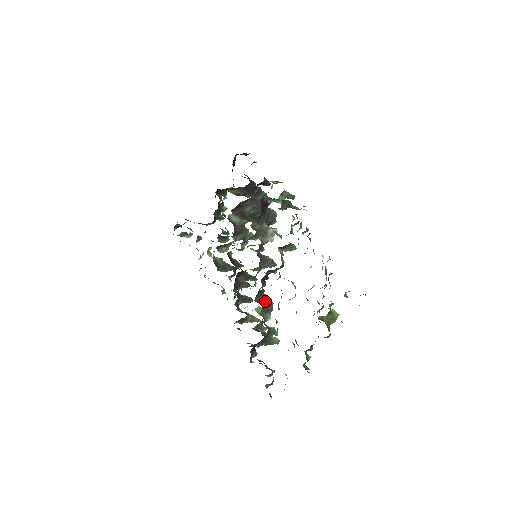
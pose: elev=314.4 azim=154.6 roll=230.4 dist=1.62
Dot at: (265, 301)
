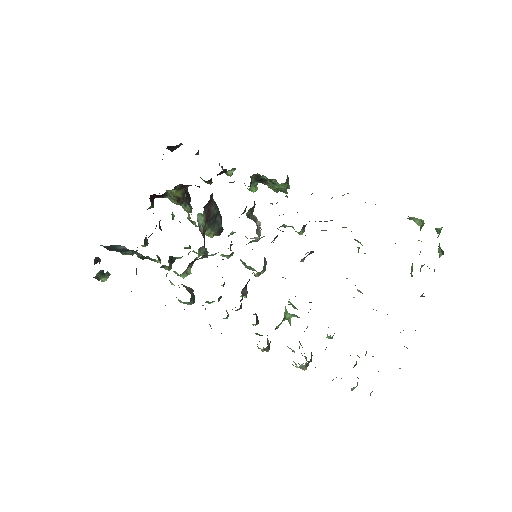
Dot at: (292, 306)
